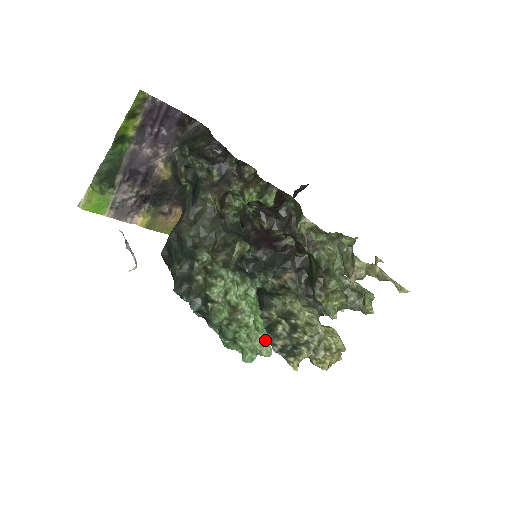
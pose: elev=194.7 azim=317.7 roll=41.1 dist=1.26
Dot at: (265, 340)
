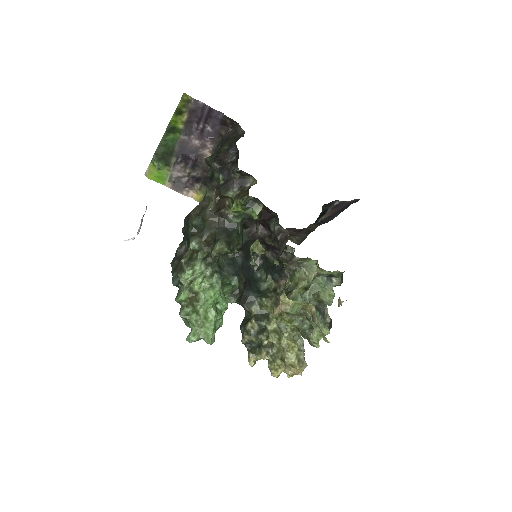
Dot at: (210, 330)
